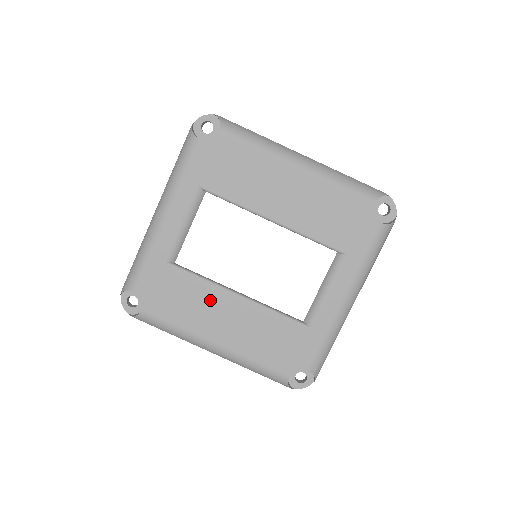
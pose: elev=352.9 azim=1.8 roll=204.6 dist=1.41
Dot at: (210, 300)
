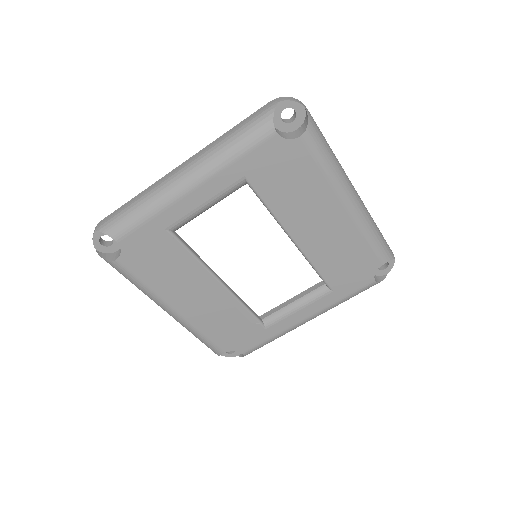
Dot at: (192, 278)
